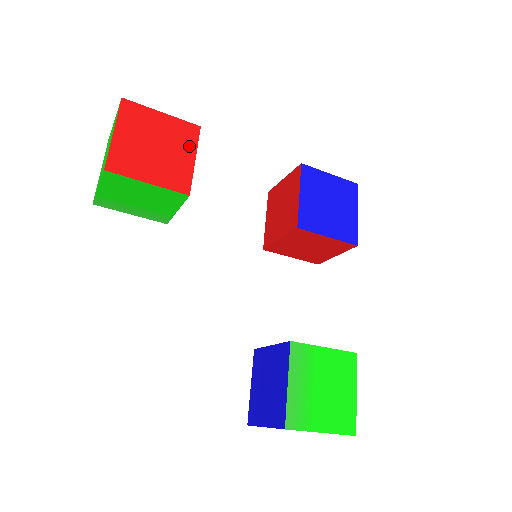
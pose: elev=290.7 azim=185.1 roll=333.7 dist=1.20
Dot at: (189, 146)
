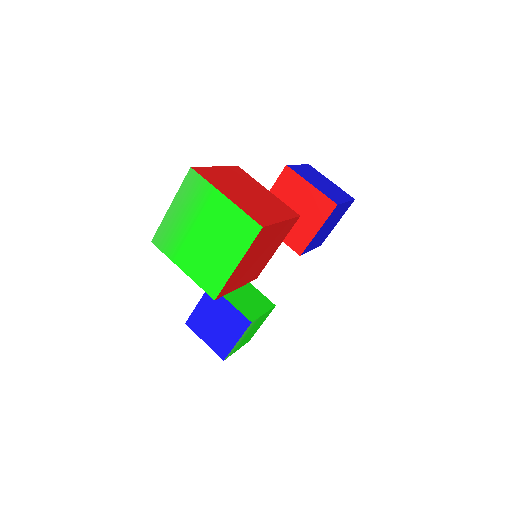
Dot at: (281, 240)
